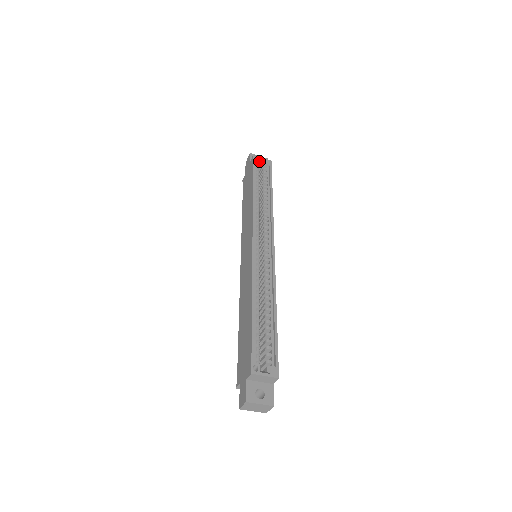
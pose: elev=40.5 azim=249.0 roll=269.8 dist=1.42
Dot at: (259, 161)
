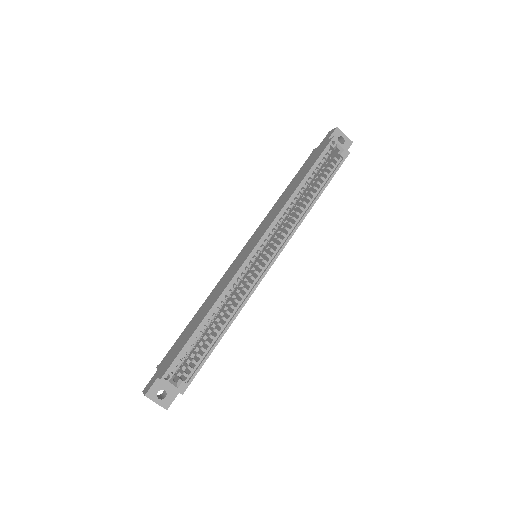
Dot at: (335, 147)
